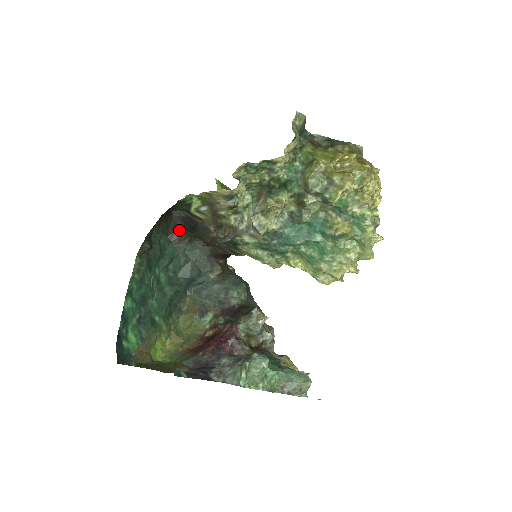
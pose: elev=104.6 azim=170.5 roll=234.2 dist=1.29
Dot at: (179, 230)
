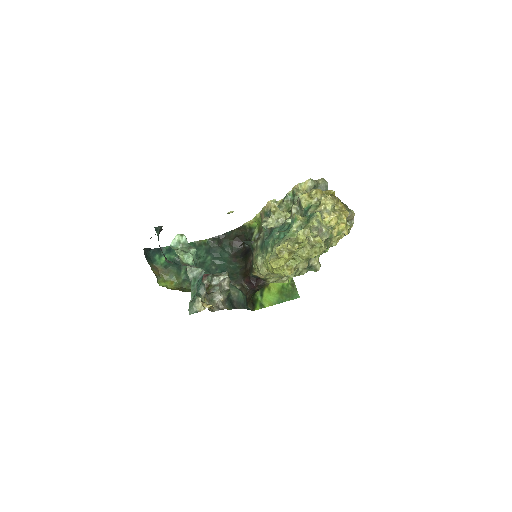
Dot at: (240, 256)
